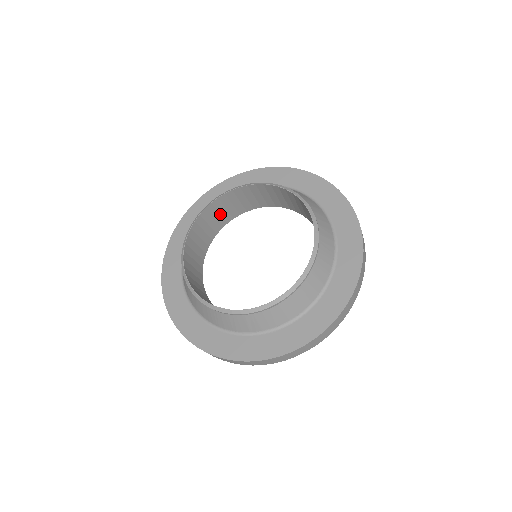
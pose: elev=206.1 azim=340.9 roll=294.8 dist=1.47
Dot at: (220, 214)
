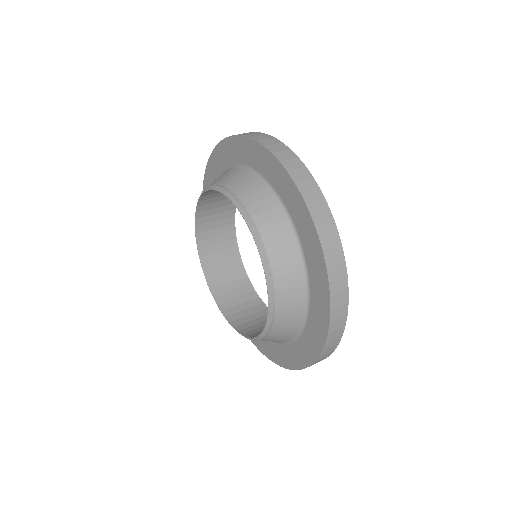
Dot at: (219, 201)
